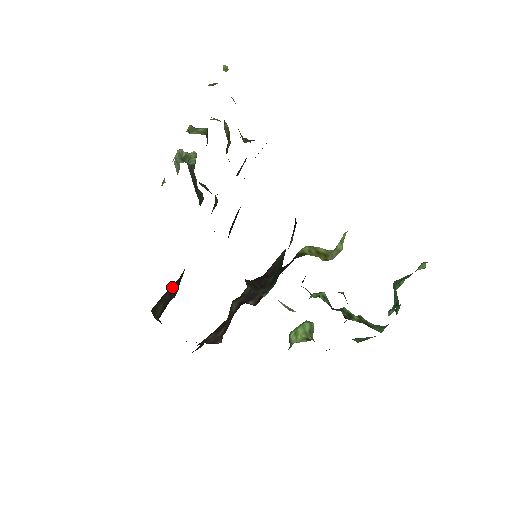
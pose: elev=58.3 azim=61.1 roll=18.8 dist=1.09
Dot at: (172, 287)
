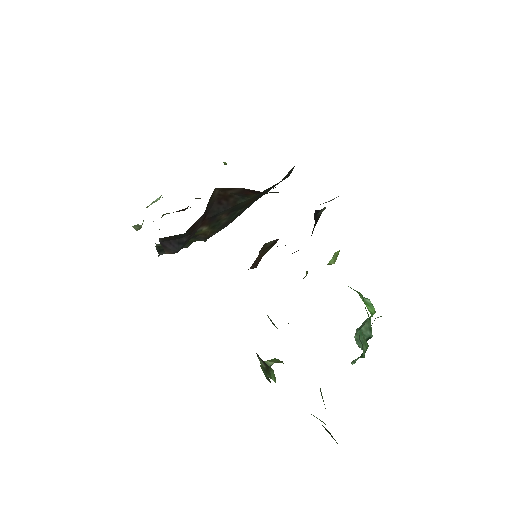
Dot at: (205, 215)
